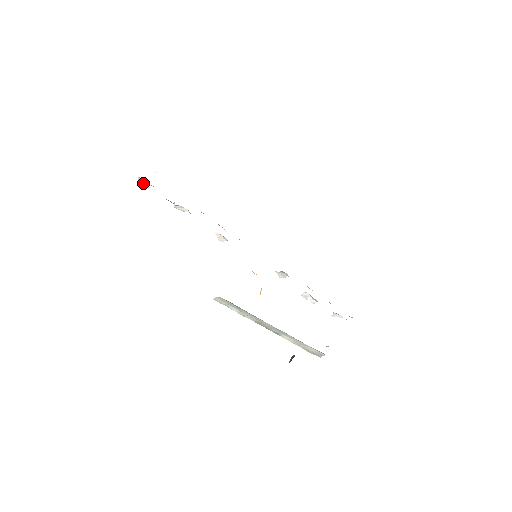
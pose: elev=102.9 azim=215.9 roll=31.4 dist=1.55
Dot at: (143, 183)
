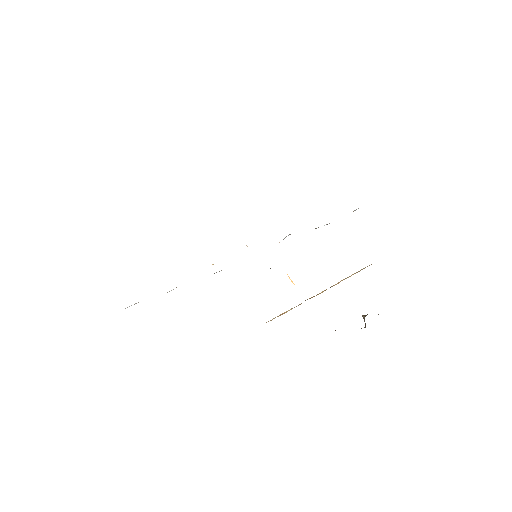
Dot at: occluded
